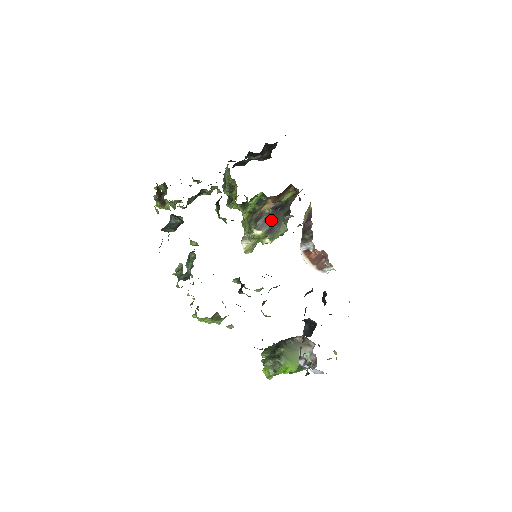
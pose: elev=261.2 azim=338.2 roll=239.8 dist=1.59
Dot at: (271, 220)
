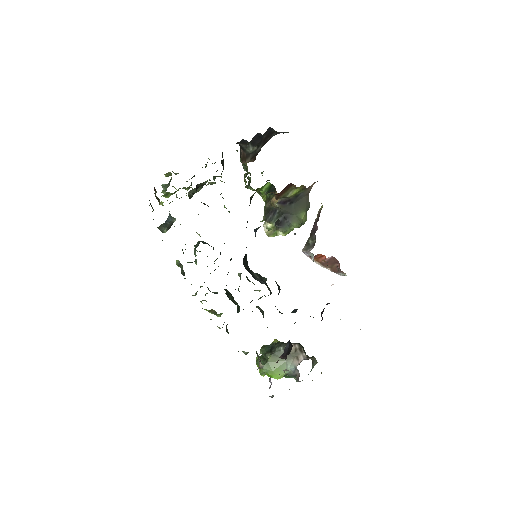
Dot at: (281, 214)
